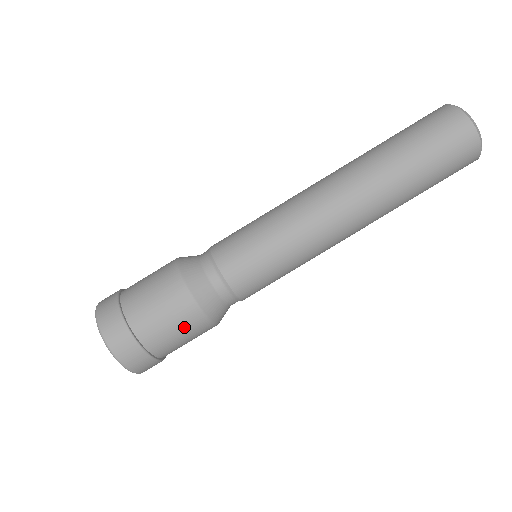
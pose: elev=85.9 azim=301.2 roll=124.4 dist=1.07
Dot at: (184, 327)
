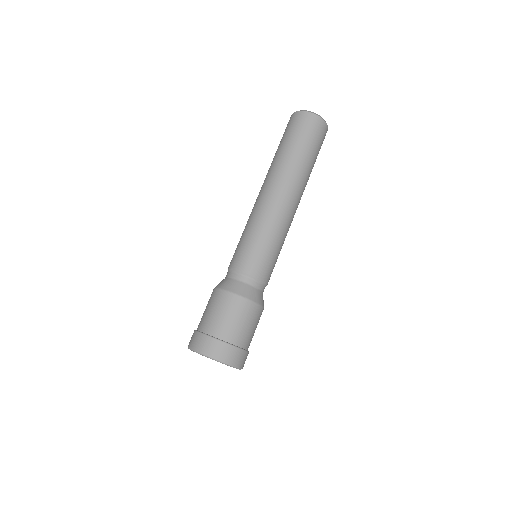
Dot at: (257, 322)
